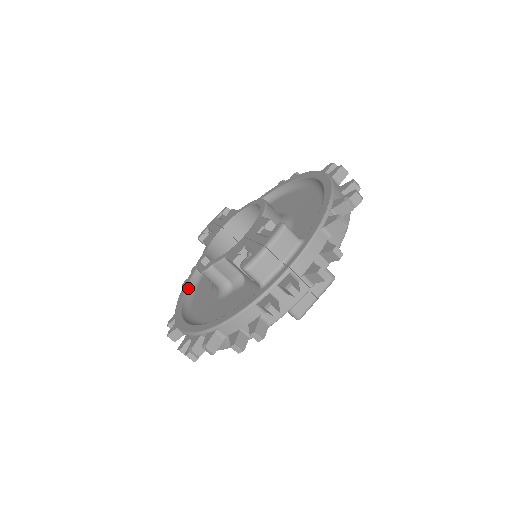
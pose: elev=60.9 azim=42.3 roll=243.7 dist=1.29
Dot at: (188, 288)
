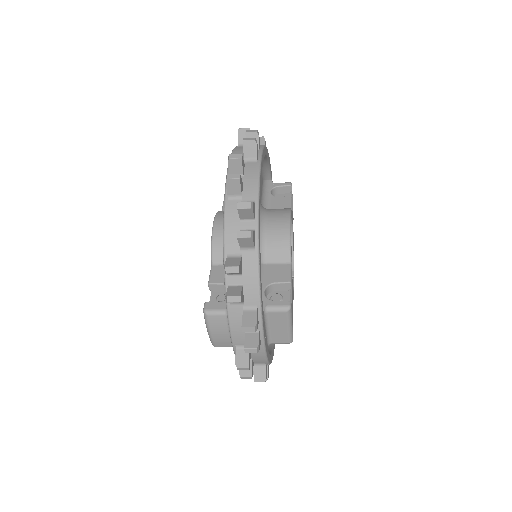
Dot at: occluded
